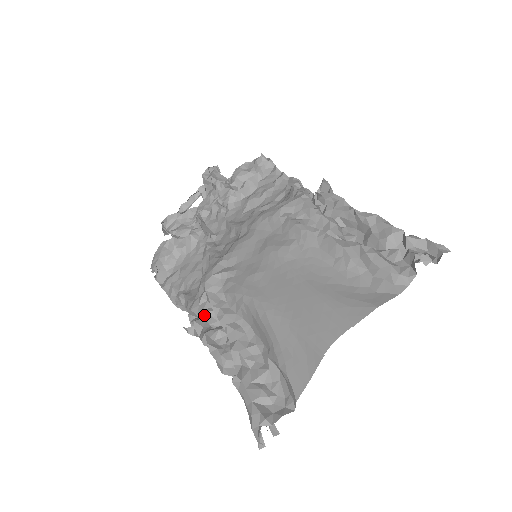
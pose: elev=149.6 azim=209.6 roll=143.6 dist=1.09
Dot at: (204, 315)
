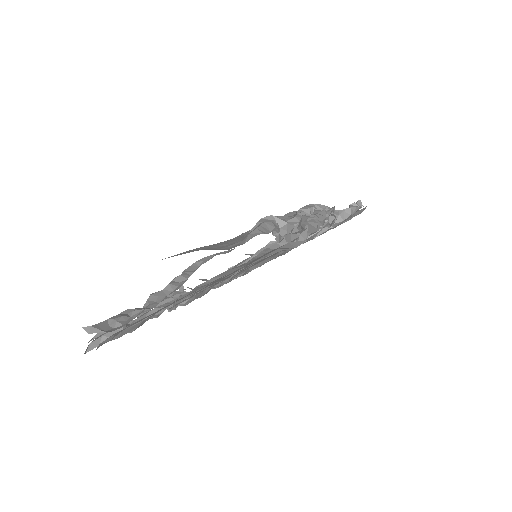
Dot at: occluded
